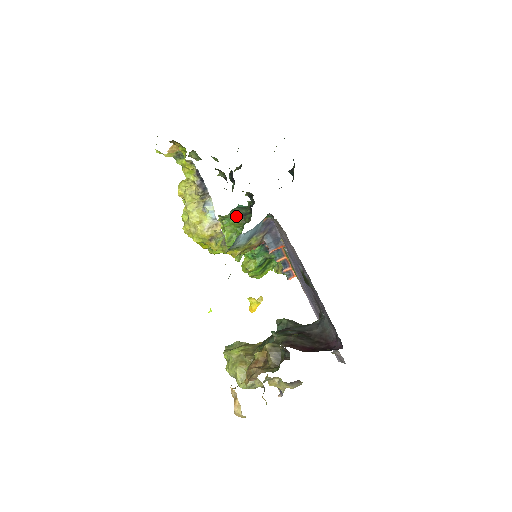
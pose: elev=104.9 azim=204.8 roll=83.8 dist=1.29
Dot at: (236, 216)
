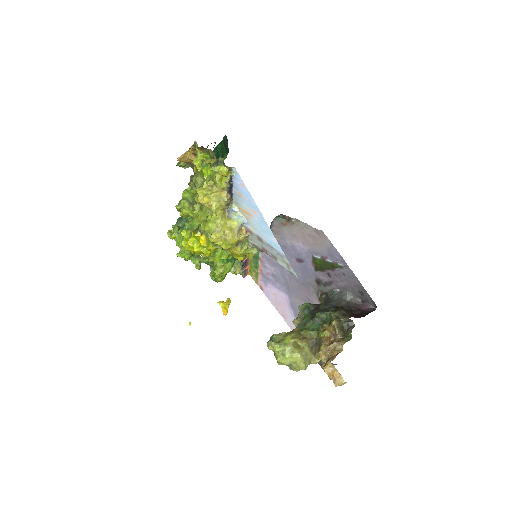
Dot at: occluded
